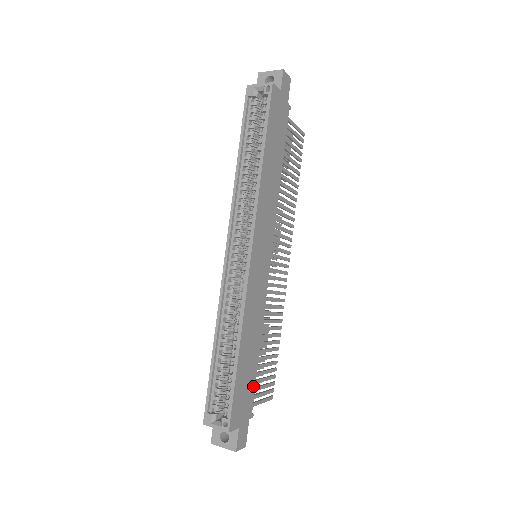
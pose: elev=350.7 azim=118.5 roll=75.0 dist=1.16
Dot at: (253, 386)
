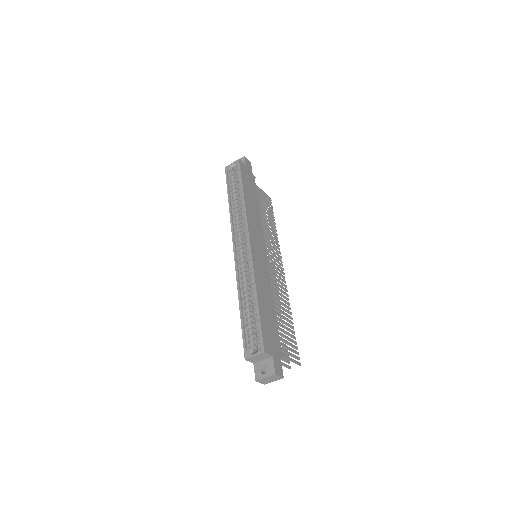
Dot at: (277, 334)
